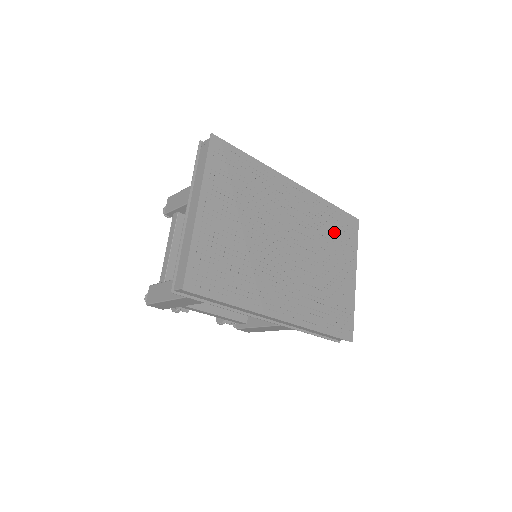
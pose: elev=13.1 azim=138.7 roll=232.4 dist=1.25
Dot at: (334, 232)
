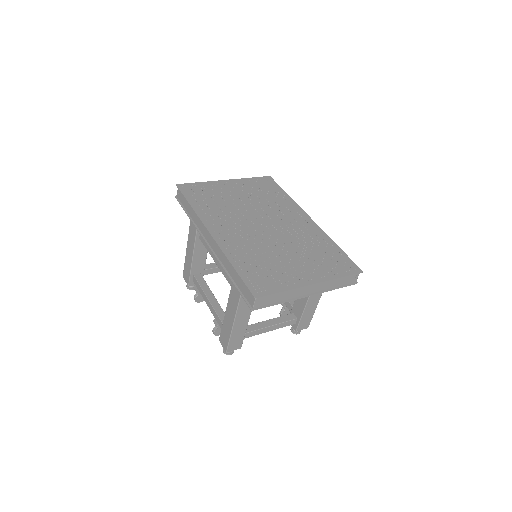
Dot at: (321, 254)
